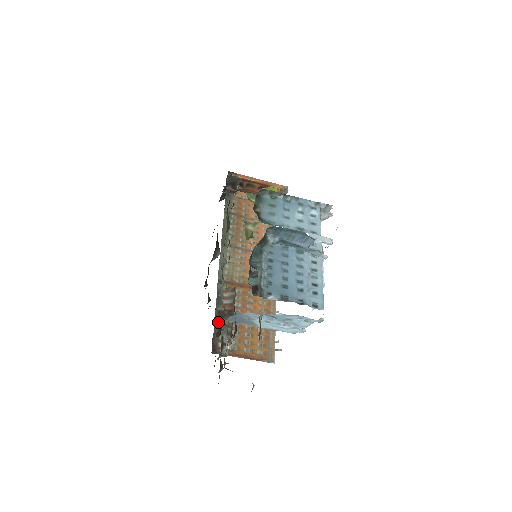
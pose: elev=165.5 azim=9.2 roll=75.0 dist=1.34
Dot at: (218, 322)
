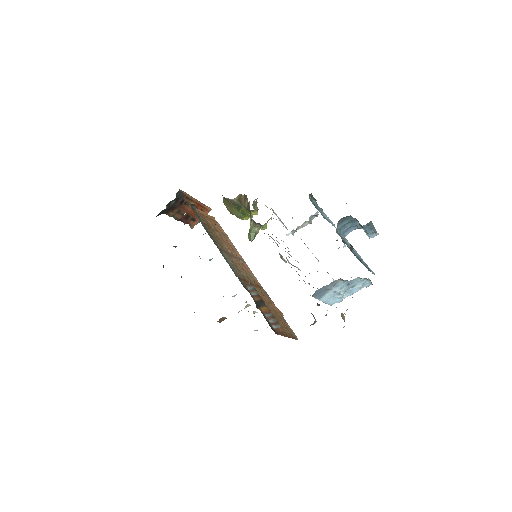
Dot at: (260, 310)
